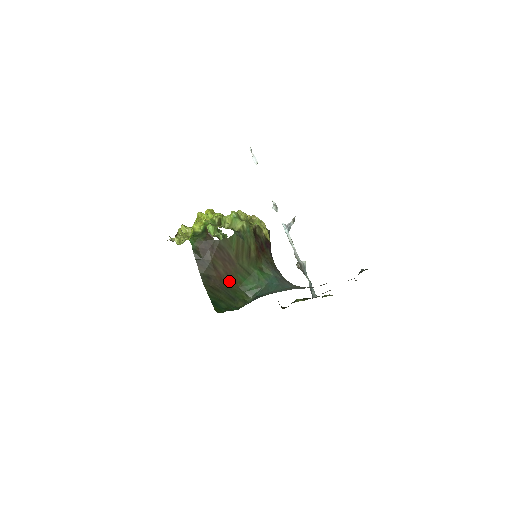
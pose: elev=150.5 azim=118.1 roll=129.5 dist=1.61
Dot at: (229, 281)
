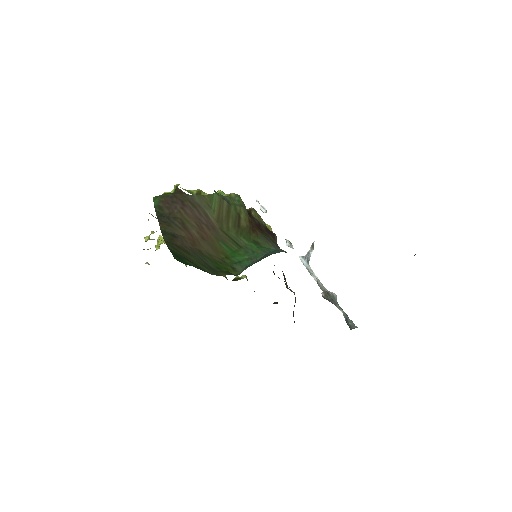
Dot at: (206, 248)
